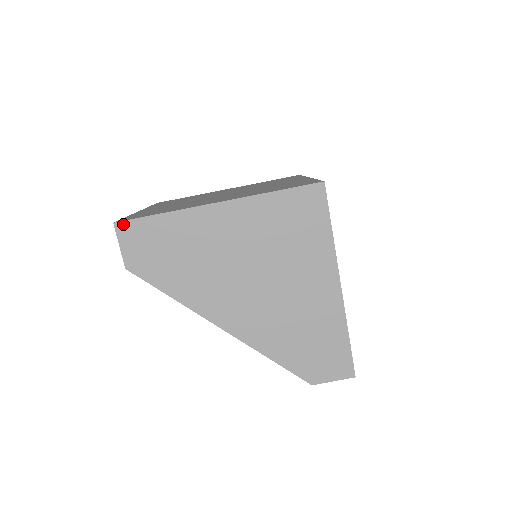
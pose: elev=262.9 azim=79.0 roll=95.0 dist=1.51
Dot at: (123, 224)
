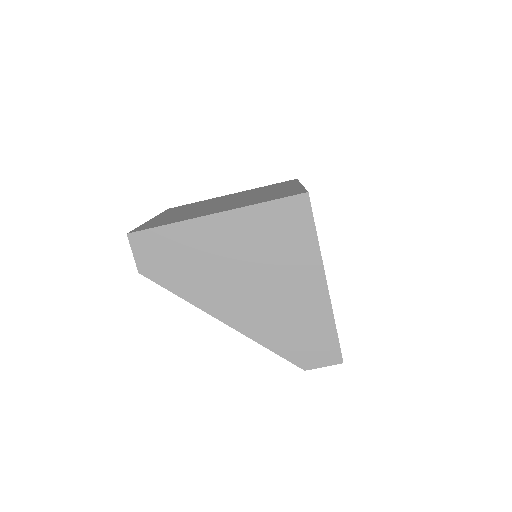
Dot at: (135, 235)
